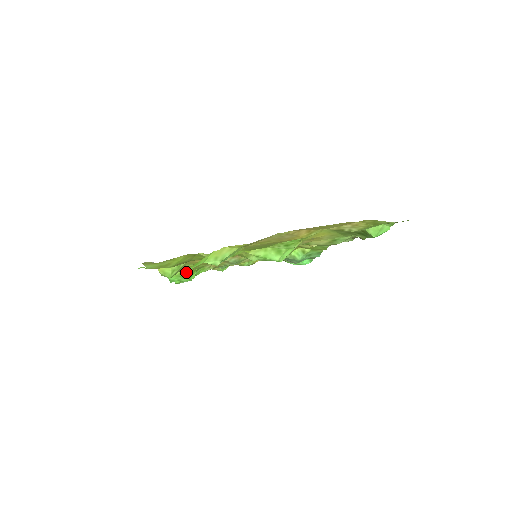
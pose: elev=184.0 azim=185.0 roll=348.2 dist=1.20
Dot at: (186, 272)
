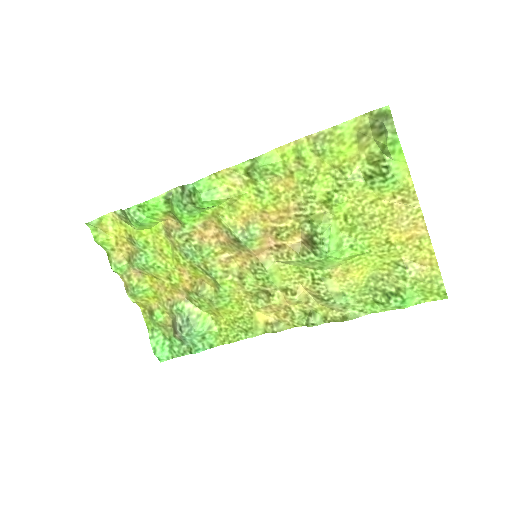
Dot at: (221, 193)
